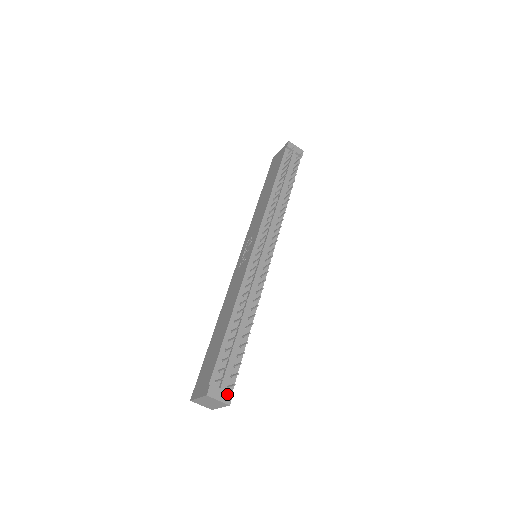
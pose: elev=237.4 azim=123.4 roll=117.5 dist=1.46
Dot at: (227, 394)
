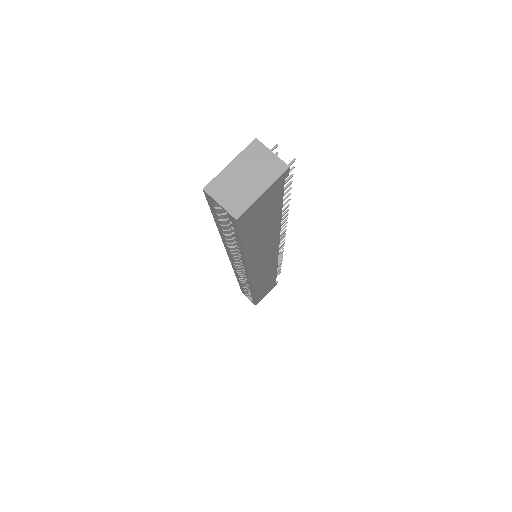
Dot at: occluded
